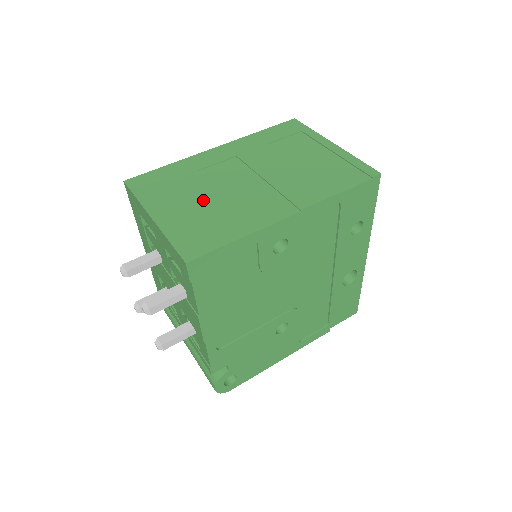
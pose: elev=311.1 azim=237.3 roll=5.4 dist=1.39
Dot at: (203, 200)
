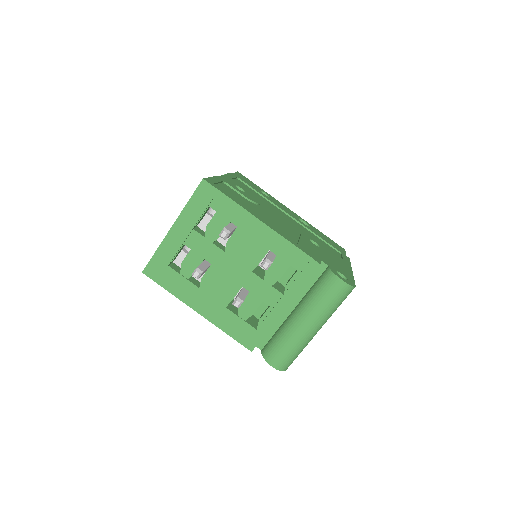
Dot at: occluded
